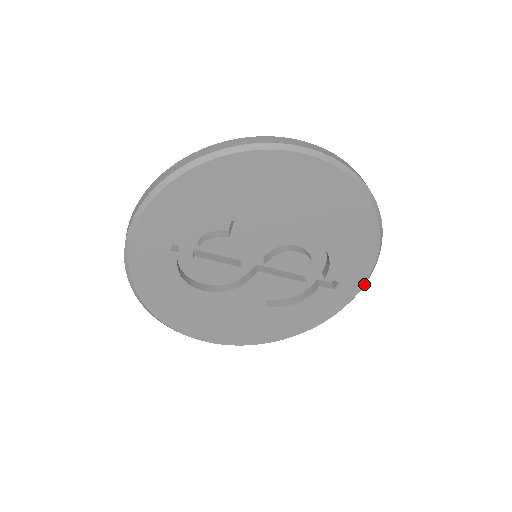
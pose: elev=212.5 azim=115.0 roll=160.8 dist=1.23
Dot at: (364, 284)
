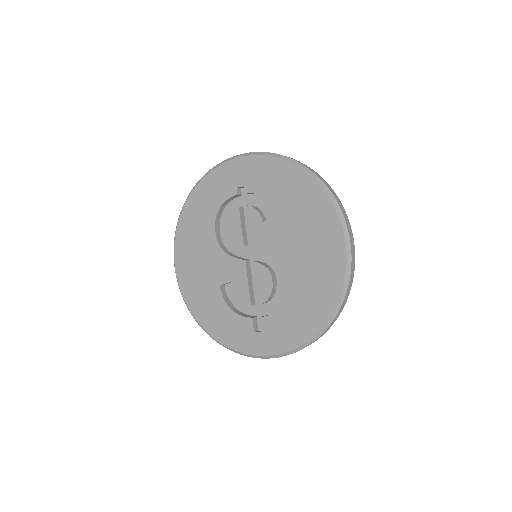
Dot at: (268, 356)
